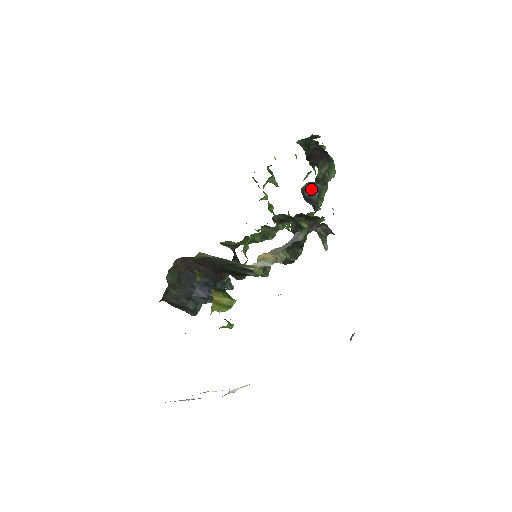
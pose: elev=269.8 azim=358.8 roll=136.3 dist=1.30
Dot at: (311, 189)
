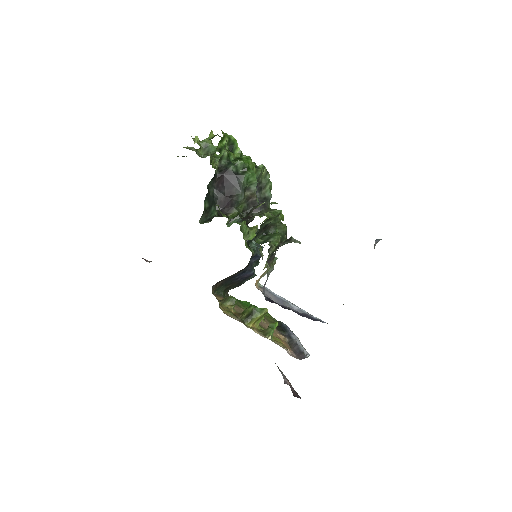
Dot at: occluded
